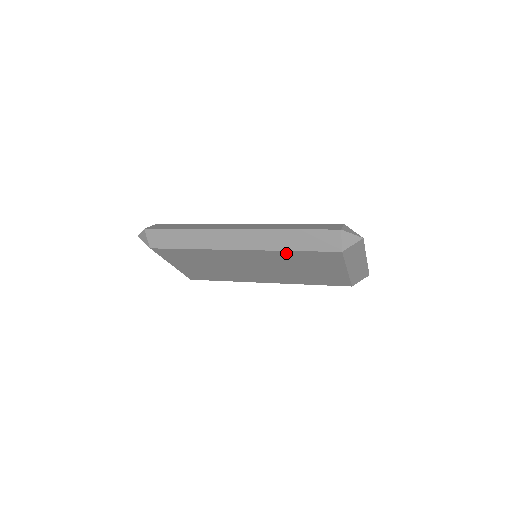
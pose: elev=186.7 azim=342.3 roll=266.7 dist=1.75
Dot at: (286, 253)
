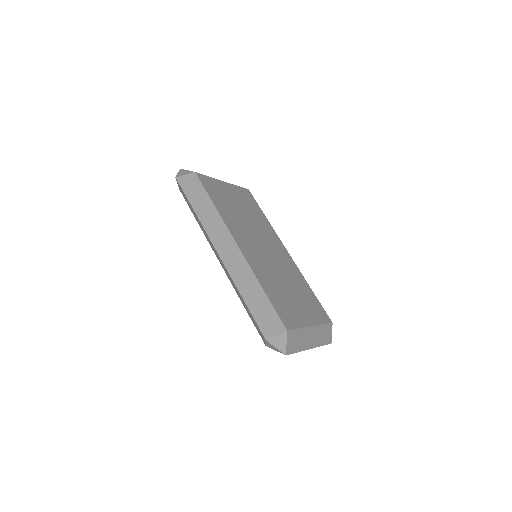
Dot at: occluded
